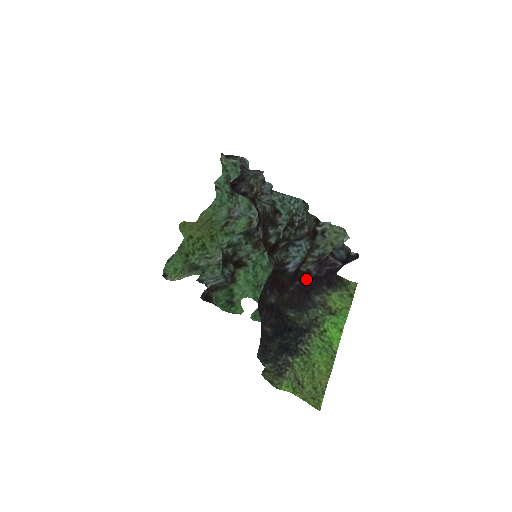
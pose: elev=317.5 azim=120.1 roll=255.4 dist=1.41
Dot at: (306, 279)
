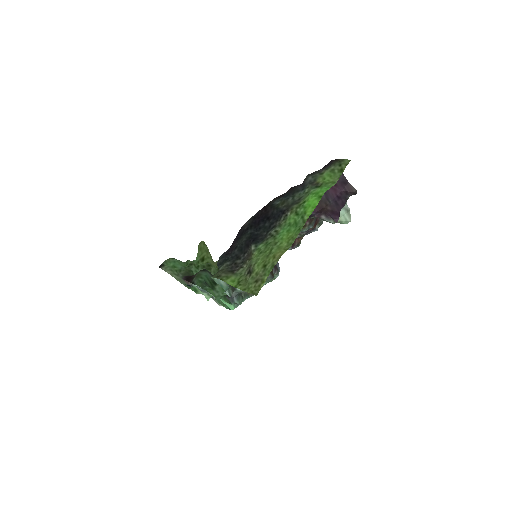
Dot at: occluded
